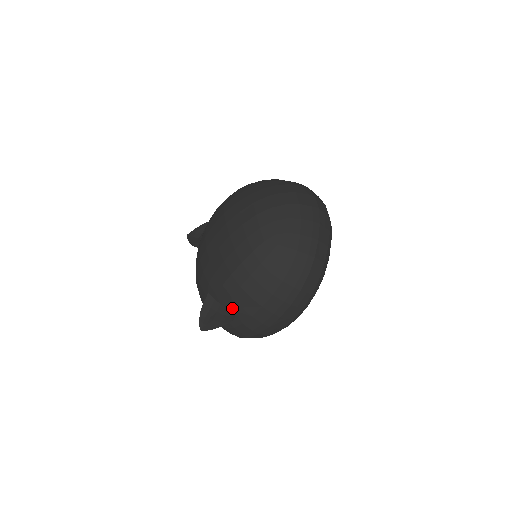
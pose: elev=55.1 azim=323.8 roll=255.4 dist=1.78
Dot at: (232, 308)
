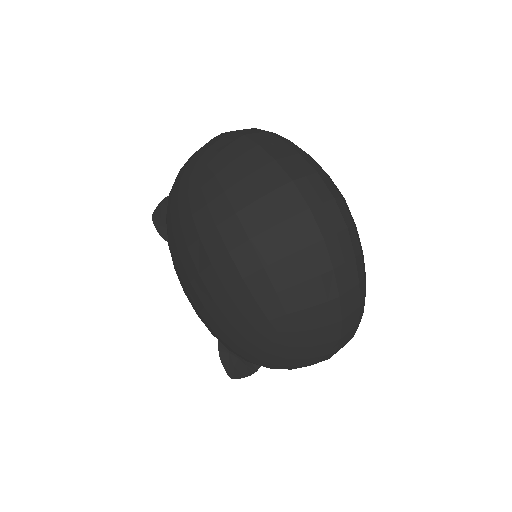
Dot at: occluded
